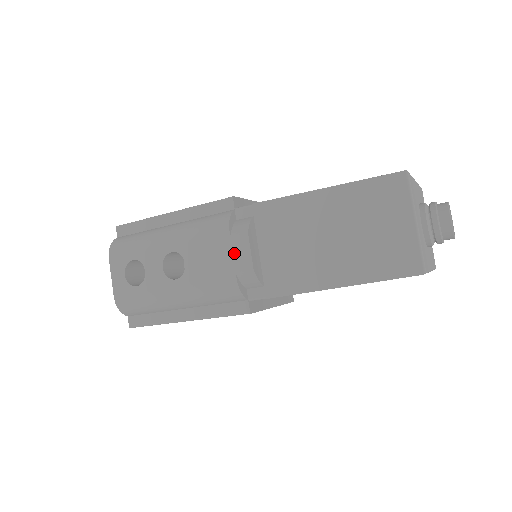
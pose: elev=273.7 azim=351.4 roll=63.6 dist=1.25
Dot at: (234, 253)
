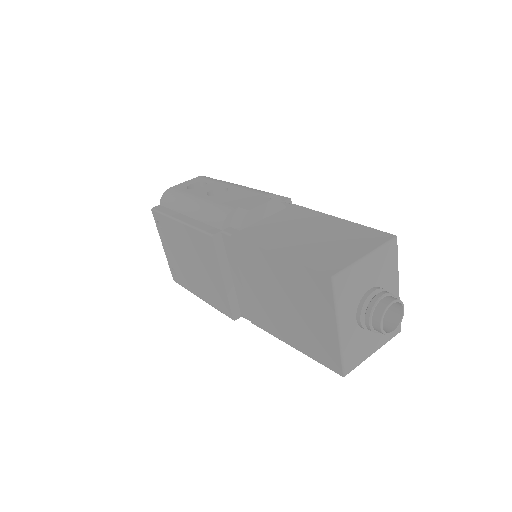
Dot at: (252, 201)
